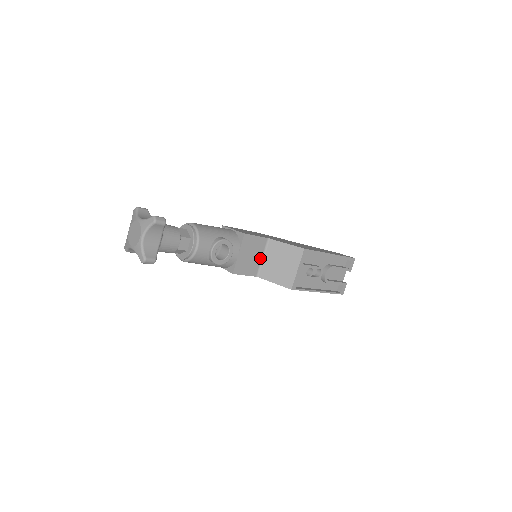
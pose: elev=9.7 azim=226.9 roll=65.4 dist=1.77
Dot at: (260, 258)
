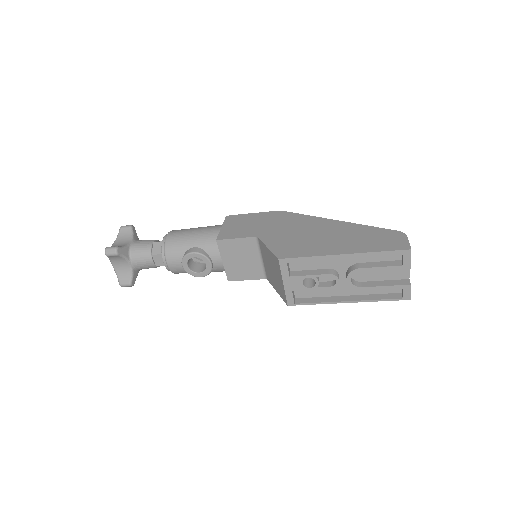
Dot at: (258, 259)
